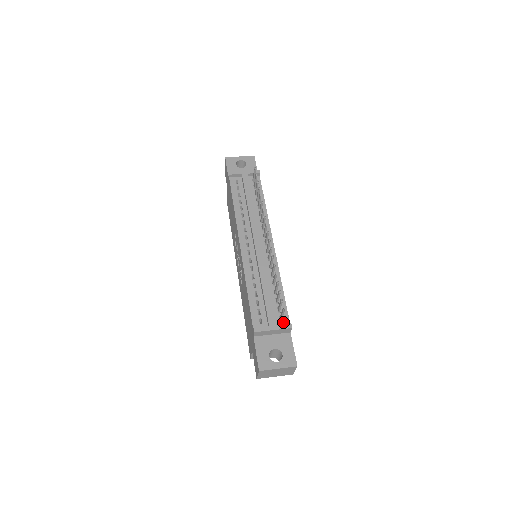
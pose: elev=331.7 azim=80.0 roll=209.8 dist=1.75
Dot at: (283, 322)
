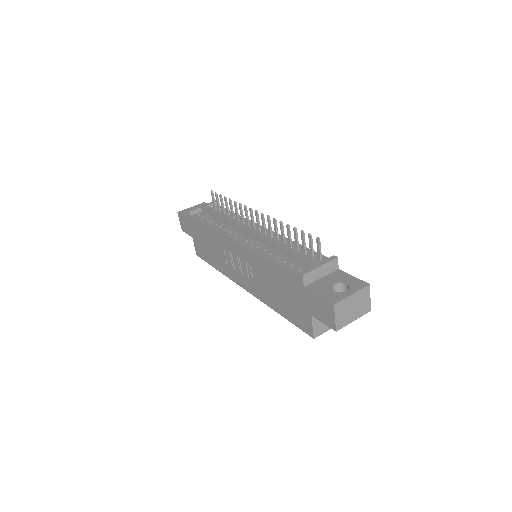
Dot at: occluded
